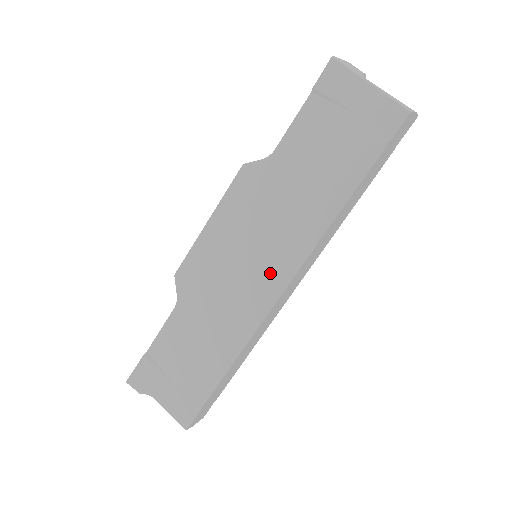
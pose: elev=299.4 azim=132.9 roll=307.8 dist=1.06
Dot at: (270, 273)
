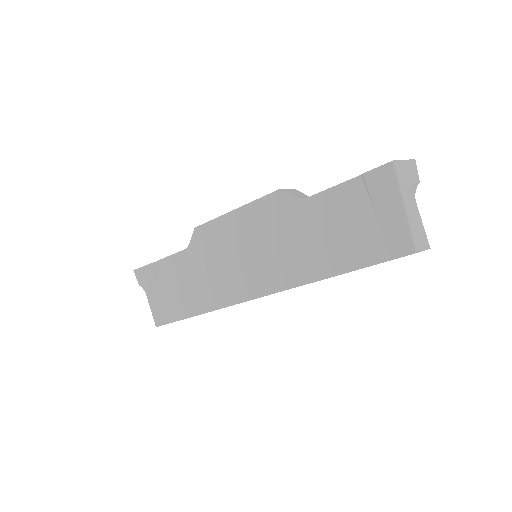
Dot at: (255, 280)
